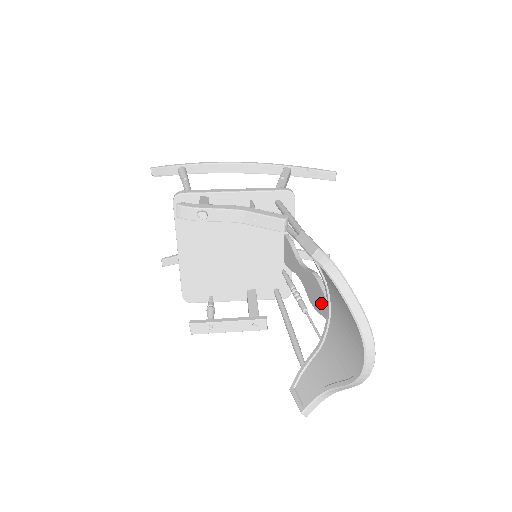
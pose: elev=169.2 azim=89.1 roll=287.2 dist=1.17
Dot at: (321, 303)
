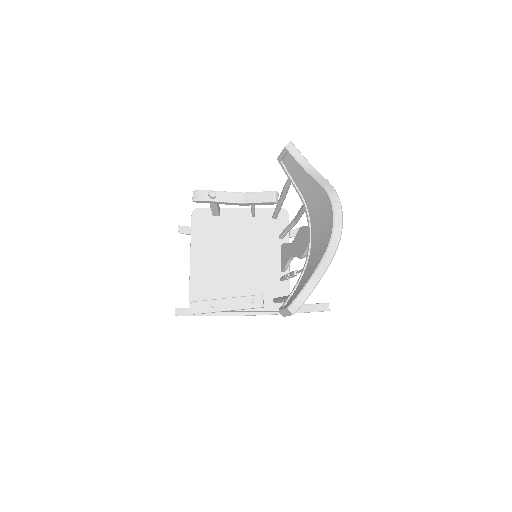
Dot at: (305, 238)
